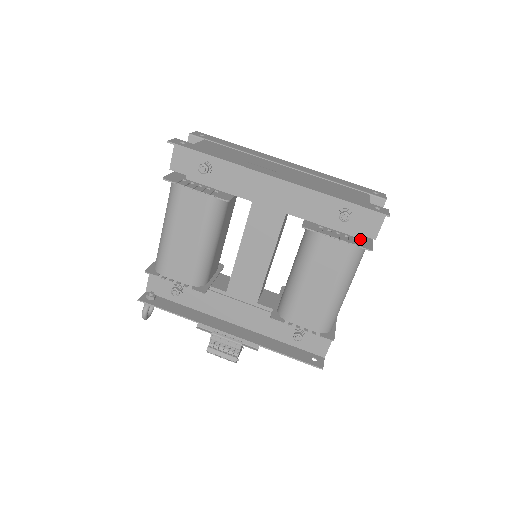
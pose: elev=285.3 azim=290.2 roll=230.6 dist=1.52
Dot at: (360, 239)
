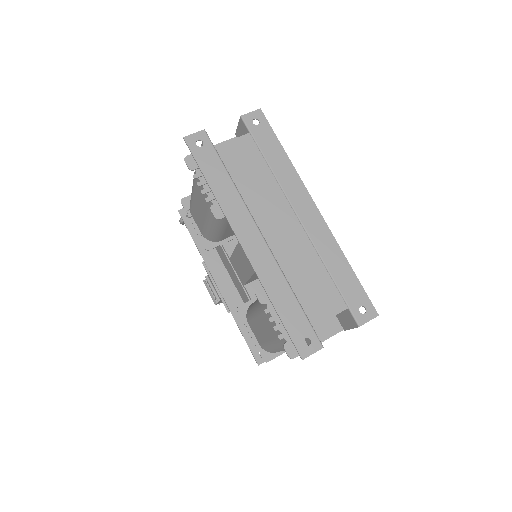
Dot at: occluded
